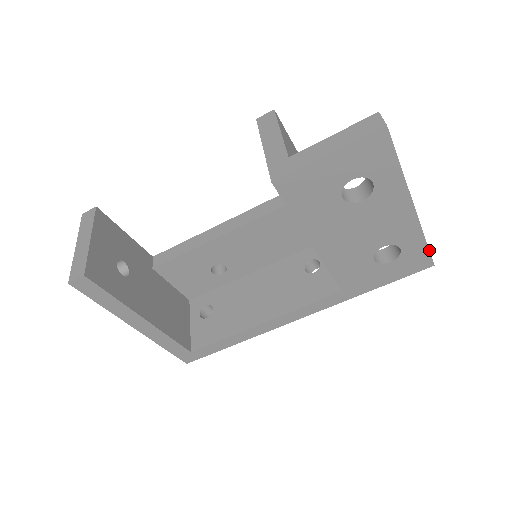
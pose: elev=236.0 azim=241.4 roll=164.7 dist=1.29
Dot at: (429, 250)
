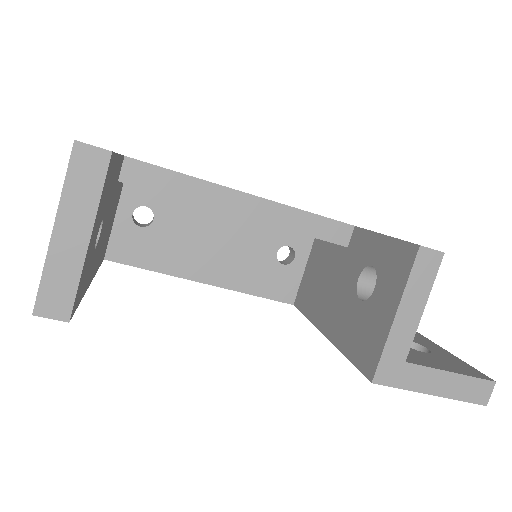
Dot at: occluded
